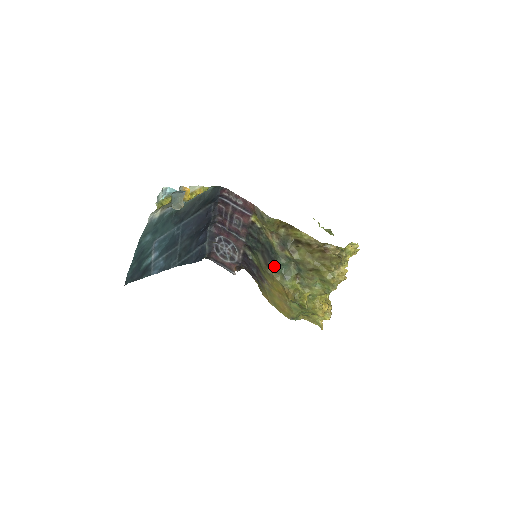
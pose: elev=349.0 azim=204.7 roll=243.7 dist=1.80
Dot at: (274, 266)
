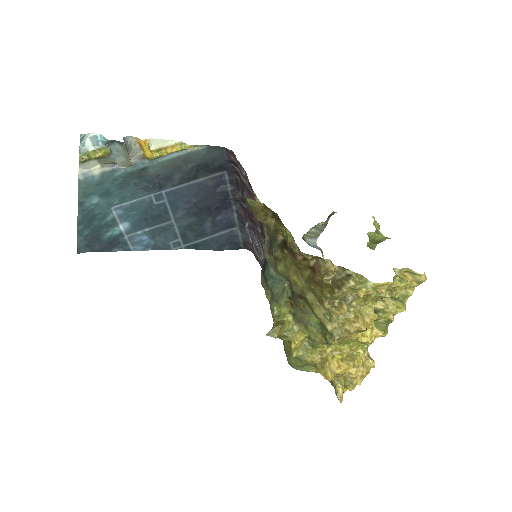
Dot at: (264, 276)
